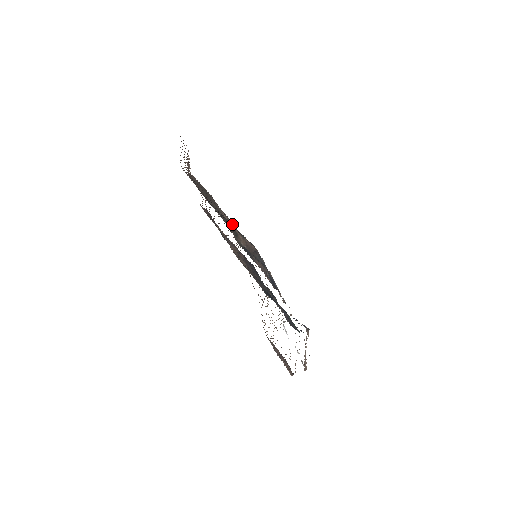
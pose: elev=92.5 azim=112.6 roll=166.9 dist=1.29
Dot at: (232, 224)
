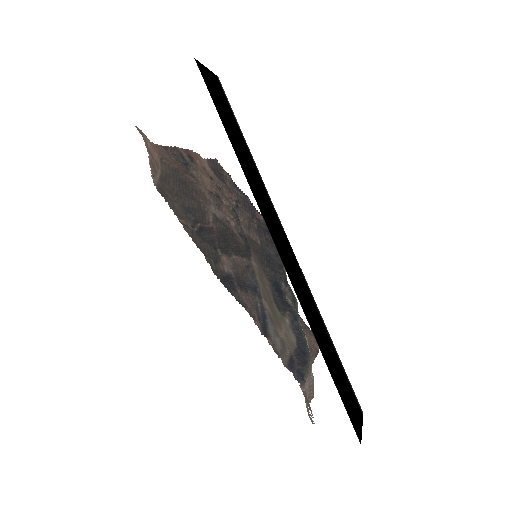
Dot at: (225, 216)
